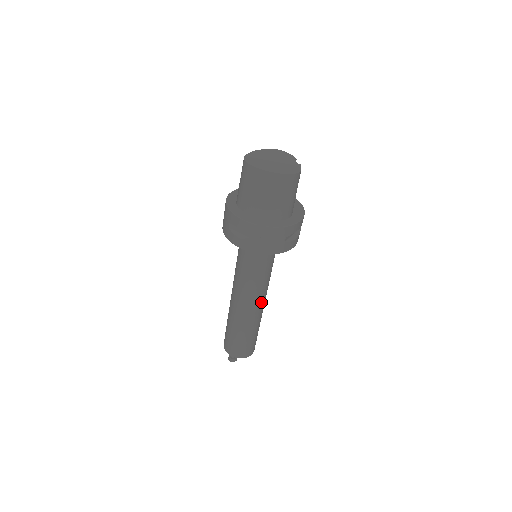
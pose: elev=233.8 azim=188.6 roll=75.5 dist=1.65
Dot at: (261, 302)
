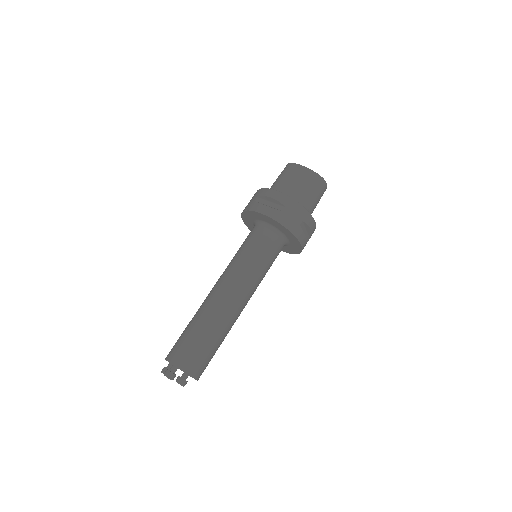
Dot at: (242, 301)
